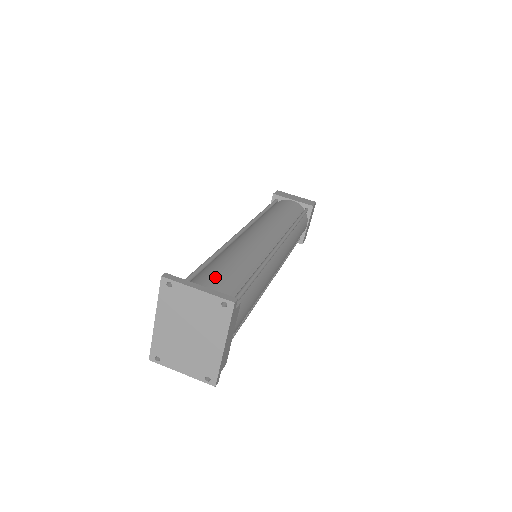
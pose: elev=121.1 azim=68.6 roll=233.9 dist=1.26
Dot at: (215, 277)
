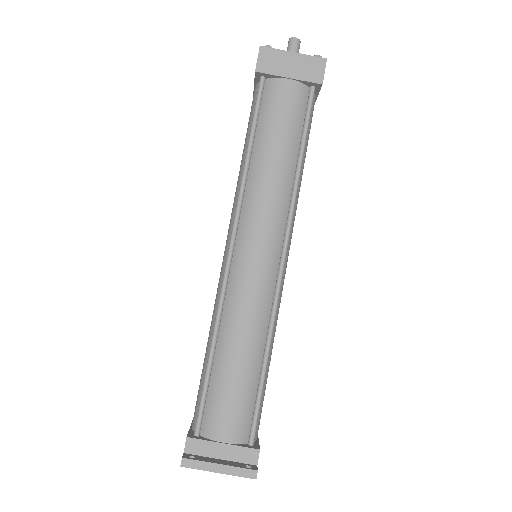
Dot at: (226, 409)
